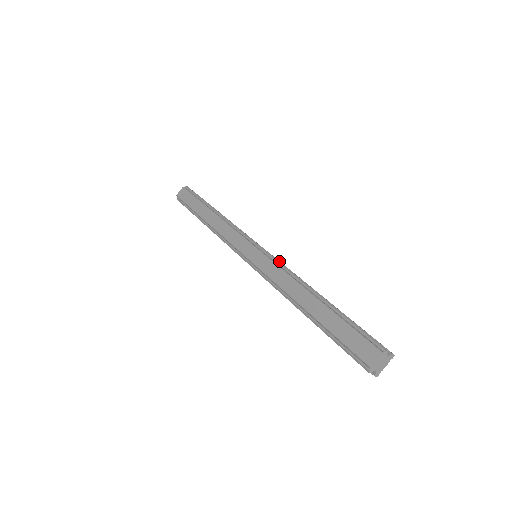
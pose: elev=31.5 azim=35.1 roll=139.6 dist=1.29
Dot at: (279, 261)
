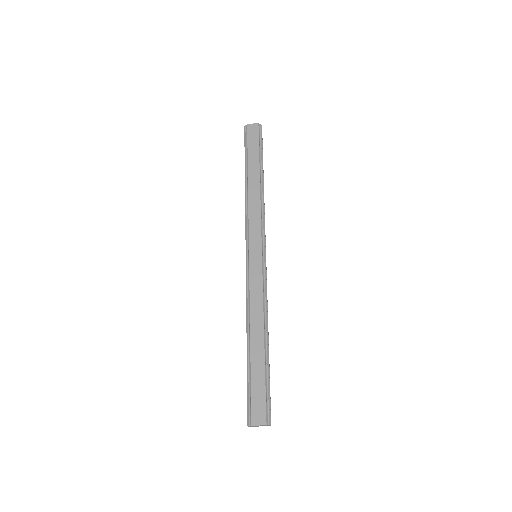
Dot at: occluded
